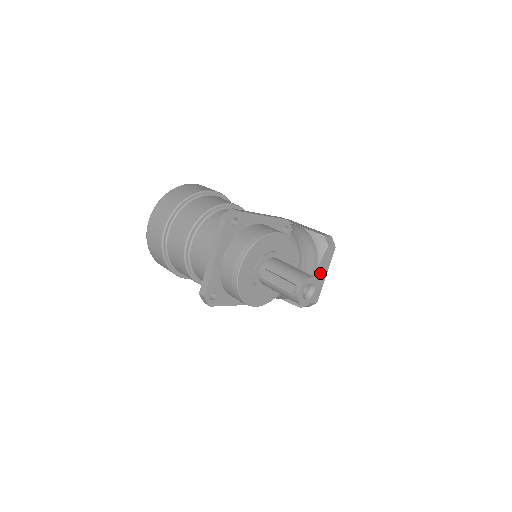
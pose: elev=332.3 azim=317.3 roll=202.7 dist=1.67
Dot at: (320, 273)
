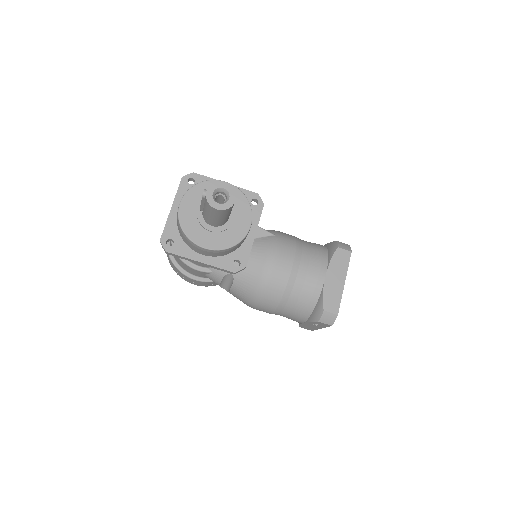
Dot at: (333, 276)
